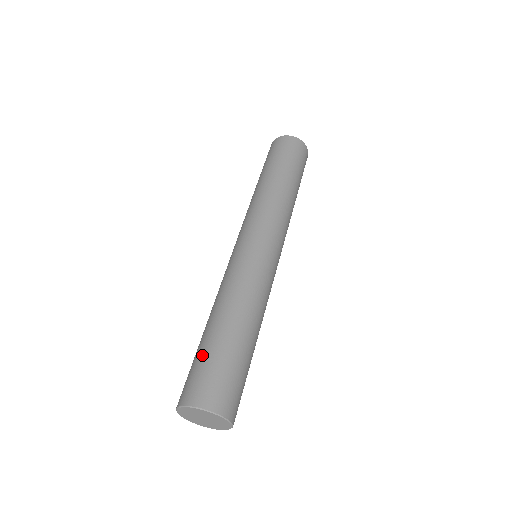
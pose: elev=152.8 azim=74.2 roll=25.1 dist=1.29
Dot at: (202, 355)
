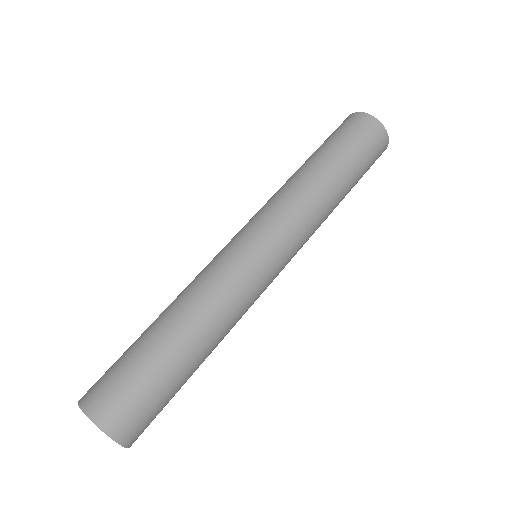
Dot at: occluded
